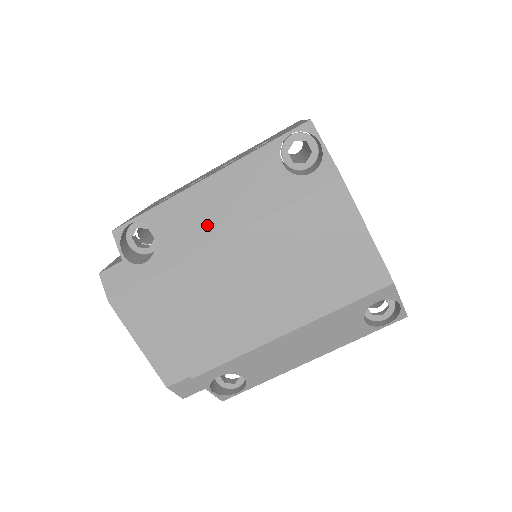
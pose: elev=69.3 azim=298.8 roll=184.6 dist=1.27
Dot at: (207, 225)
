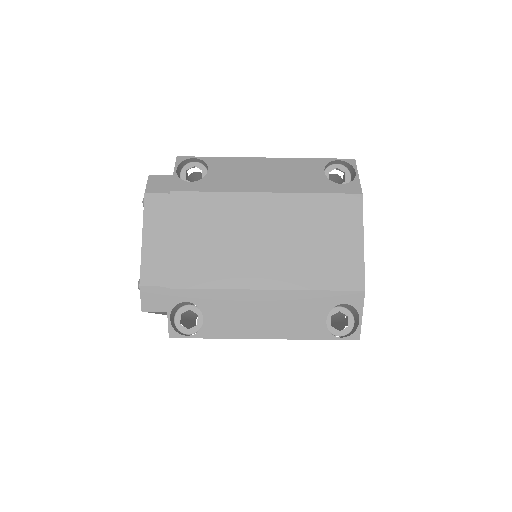
Dot at: (251, 180)
